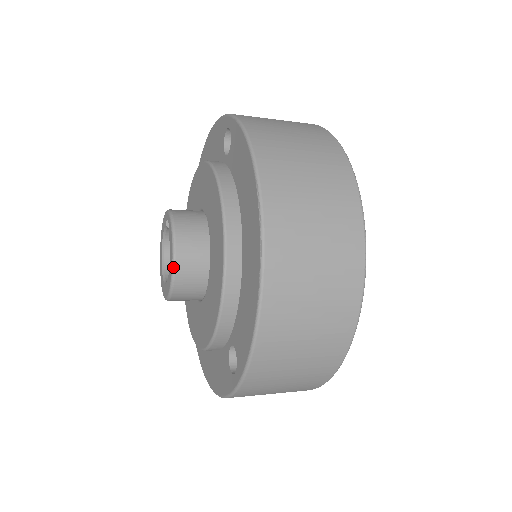
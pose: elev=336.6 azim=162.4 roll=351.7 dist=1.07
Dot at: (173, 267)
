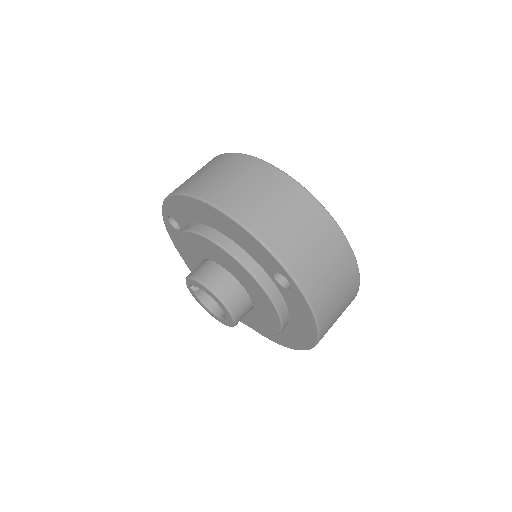
Dot at: (208, 289)
